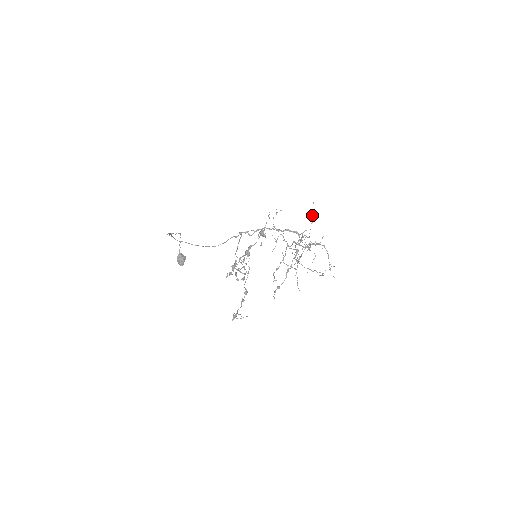
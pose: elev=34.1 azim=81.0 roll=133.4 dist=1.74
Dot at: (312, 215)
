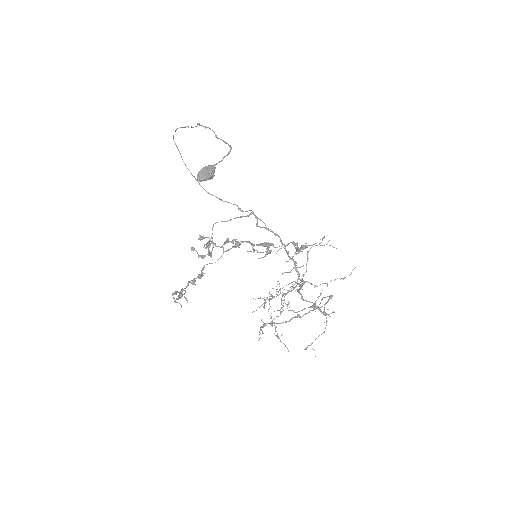
Dot at: occluded
